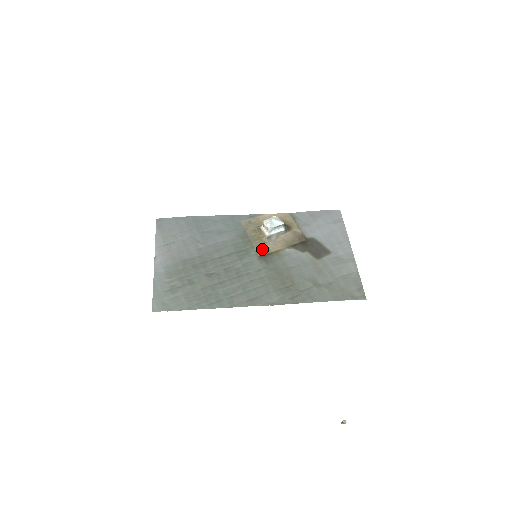
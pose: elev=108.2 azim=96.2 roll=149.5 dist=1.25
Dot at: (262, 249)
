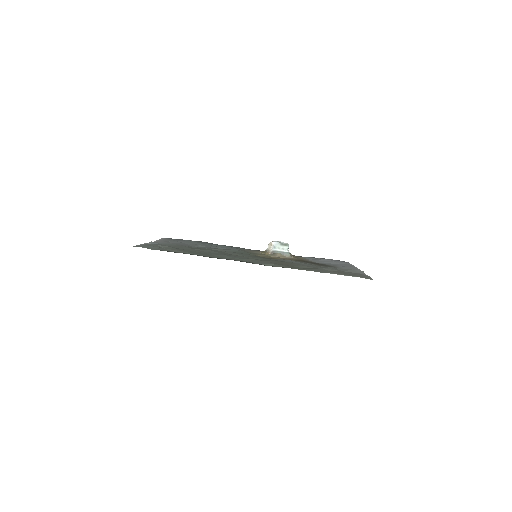
Dot at: (263, 256)
